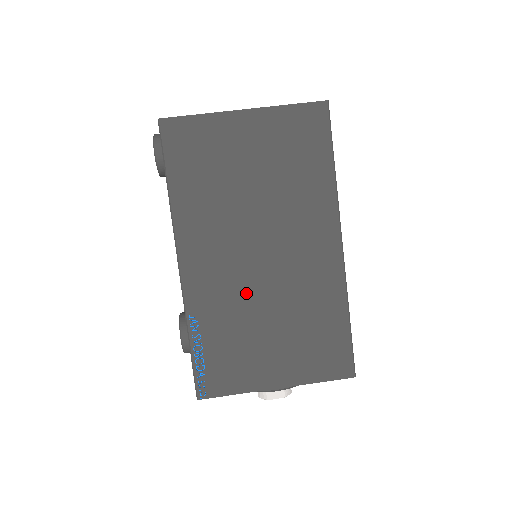
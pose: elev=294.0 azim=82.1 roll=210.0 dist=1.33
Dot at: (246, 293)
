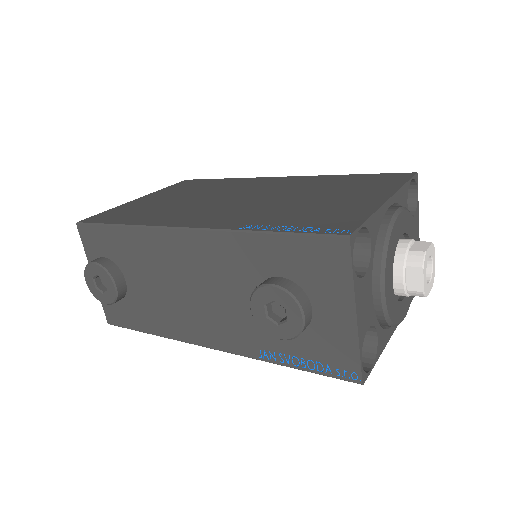
Dot at: (263, 205)
